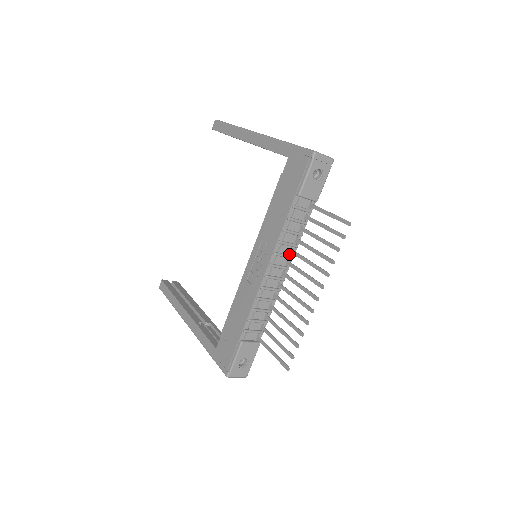
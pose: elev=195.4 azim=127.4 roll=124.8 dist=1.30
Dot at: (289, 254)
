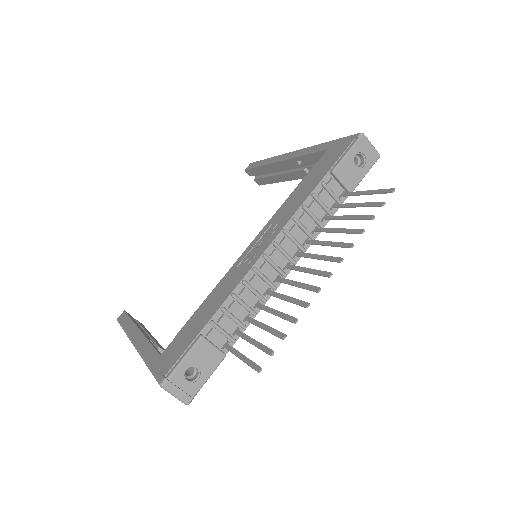
Dot at: (301, 244)
